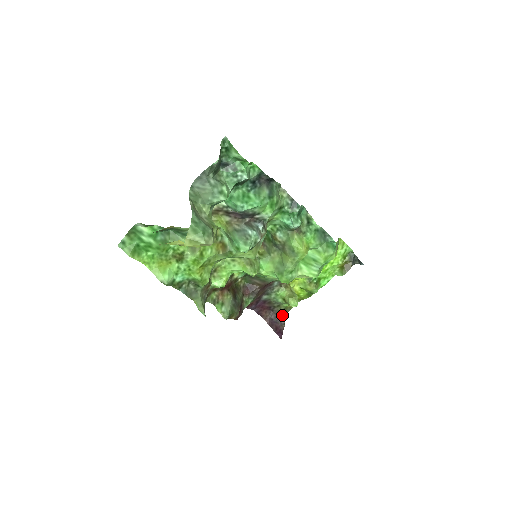
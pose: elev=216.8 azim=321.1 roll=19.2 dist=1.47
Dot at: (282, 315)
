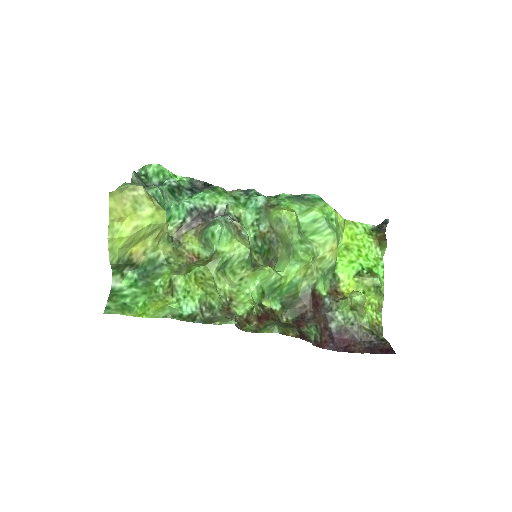
Dot at: (376, 337)
